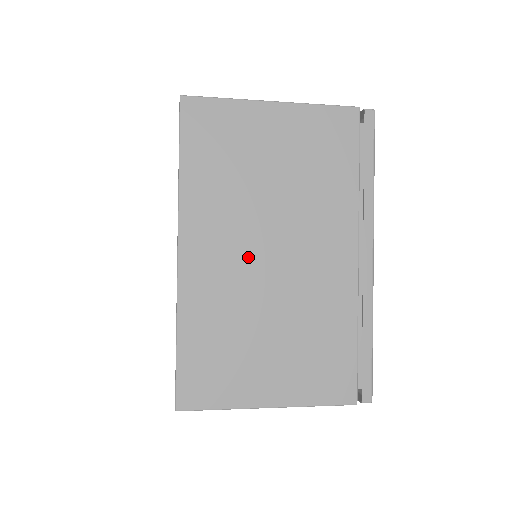
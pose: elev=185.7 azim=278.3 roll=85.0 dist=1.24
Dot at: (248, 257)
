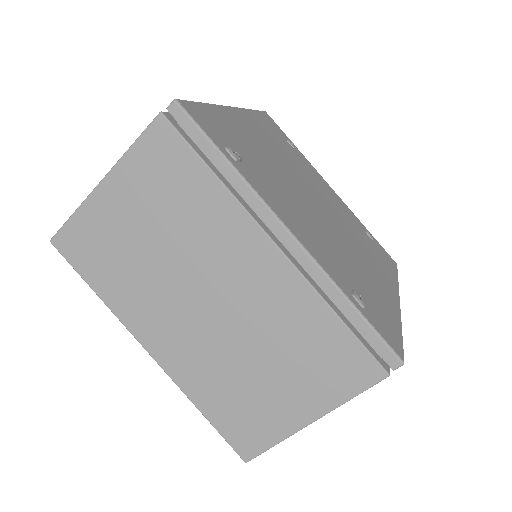
Dot at: occluded
